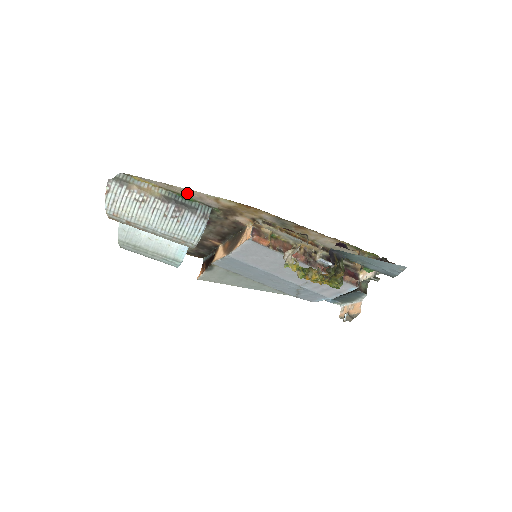
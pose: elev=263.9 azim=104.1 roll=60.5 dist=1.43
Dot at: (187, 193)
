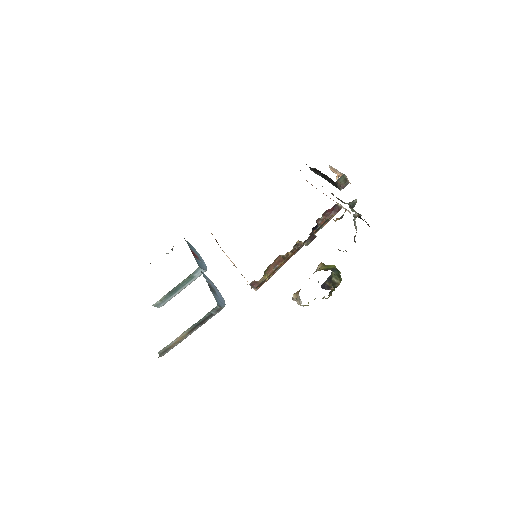
Dot at: occluded
